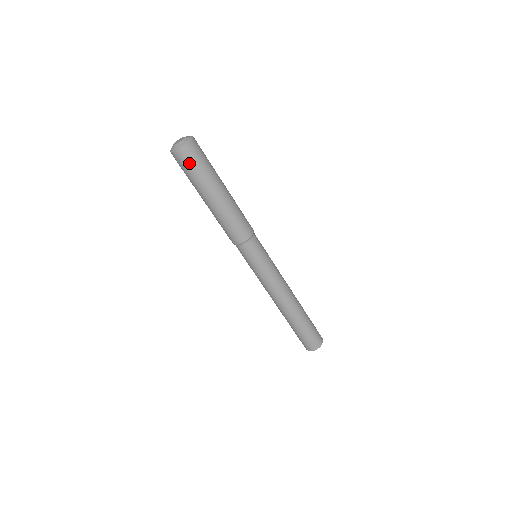
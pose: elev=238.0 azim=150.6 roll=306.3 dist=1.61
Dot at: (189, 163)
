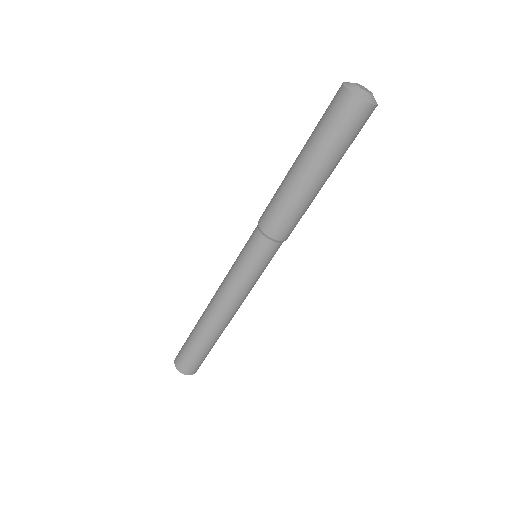
Dot at: (348, 122)
